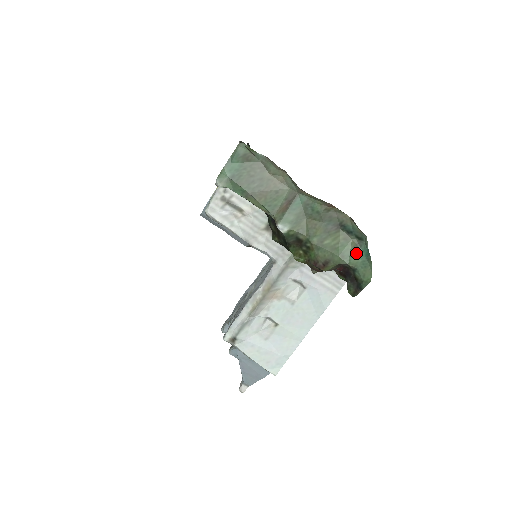
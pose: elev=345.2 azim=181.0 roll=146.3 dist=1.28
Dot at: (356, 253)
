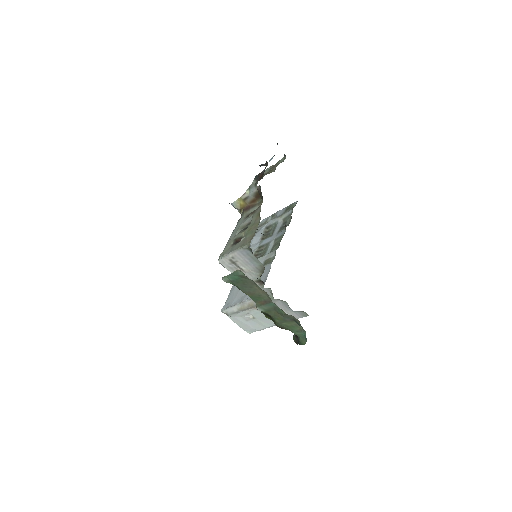
Dot at: (300, 332)
